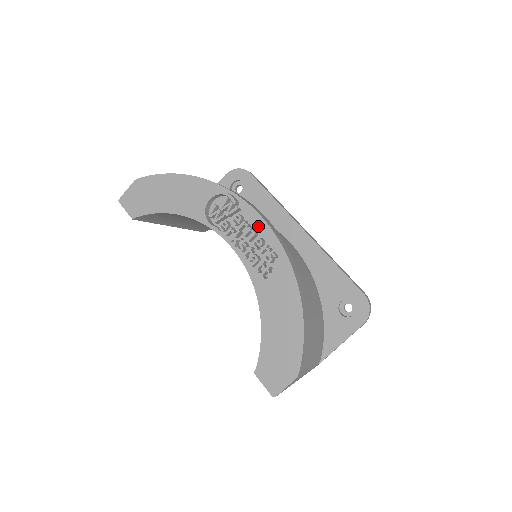
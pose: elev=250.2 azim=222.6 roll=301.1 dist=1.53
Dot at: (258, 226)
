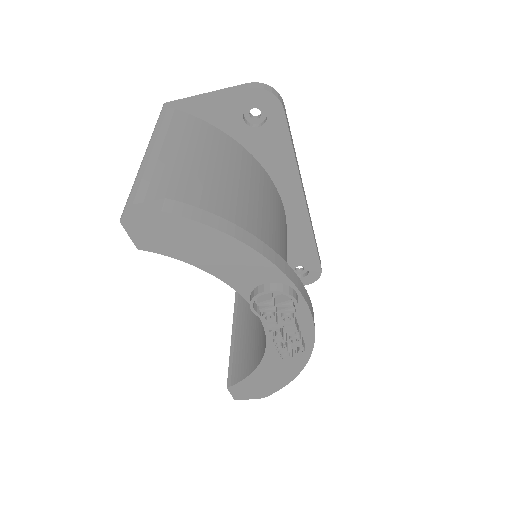
Dot at: (303, 322)
